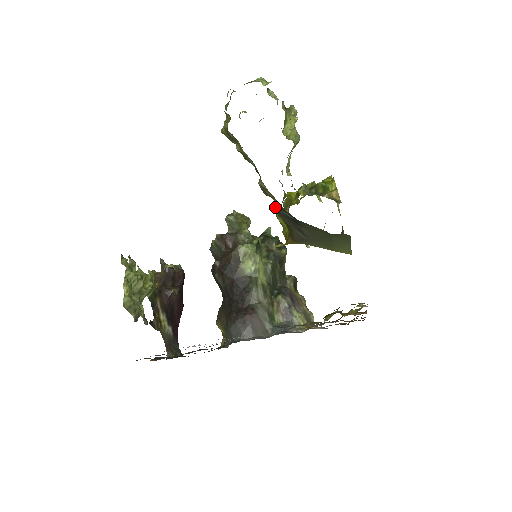
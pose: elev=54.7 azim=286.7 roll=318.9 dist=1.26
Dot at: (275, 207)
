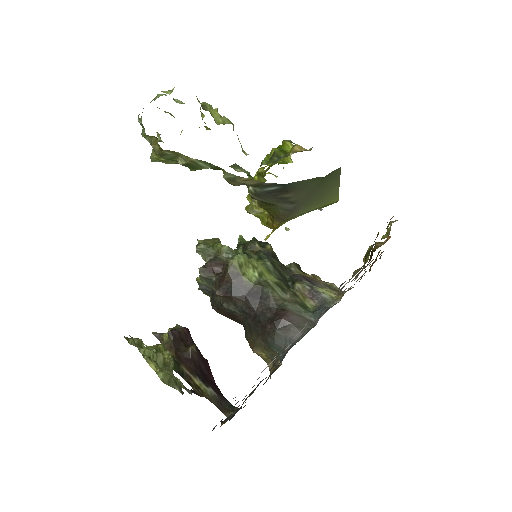
Dot at: (252, 192)
